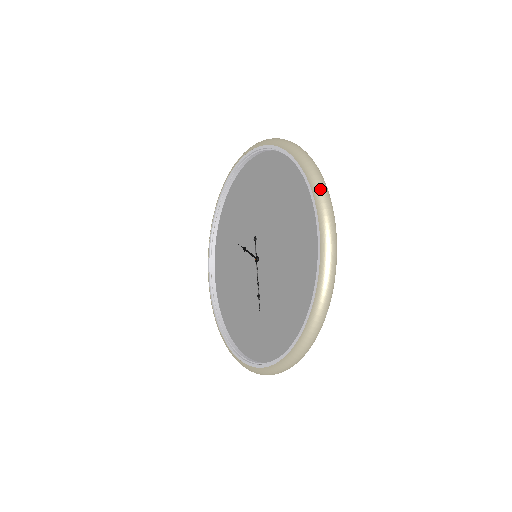
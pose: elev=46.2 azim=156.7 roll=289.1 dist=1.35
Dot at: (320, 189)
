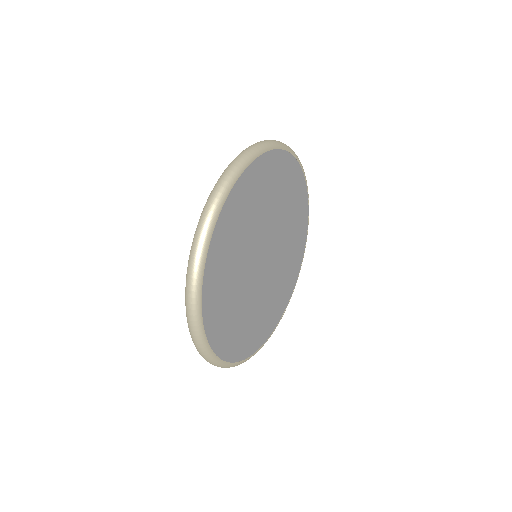
Dot at: (185, 299)
